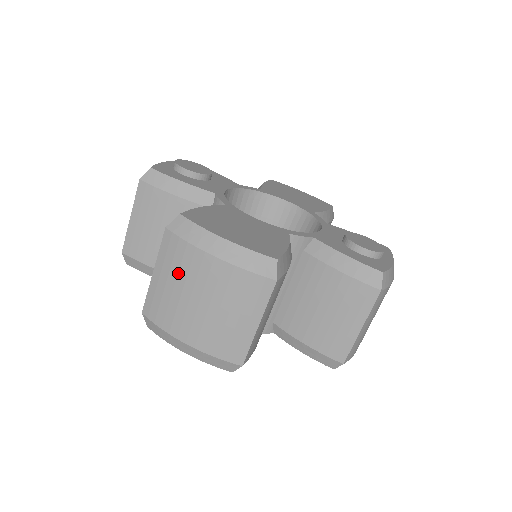
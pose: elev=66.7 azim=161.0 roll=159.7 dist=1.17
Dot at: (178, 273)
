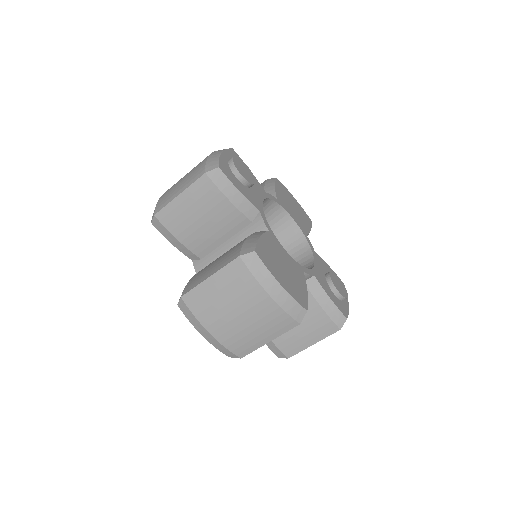
Dot at: (233, 291)
